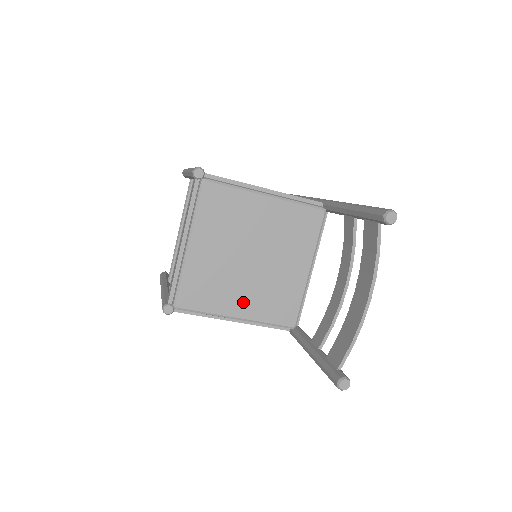
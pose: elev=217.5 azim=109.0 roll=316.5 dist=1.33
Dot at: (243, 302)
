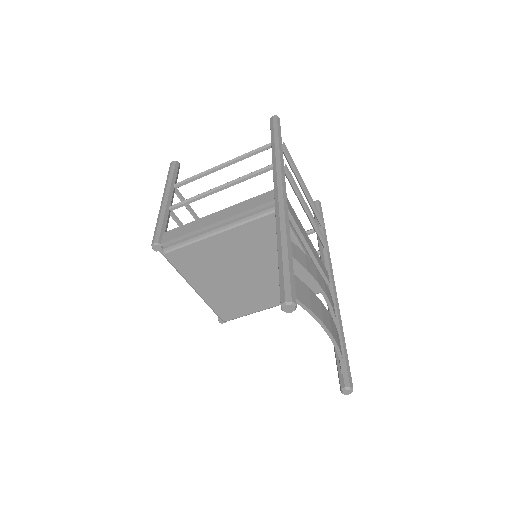
Dot at: (268, 298)
